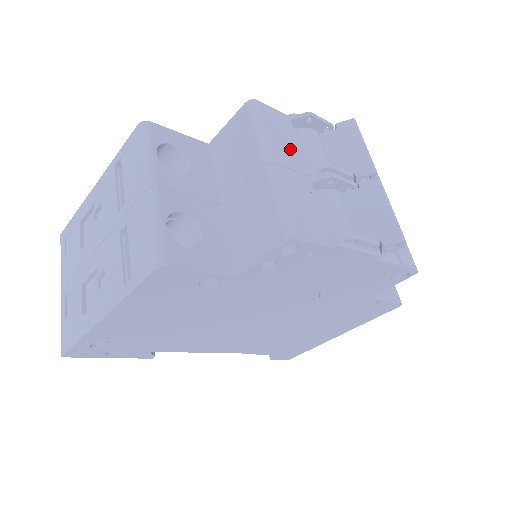
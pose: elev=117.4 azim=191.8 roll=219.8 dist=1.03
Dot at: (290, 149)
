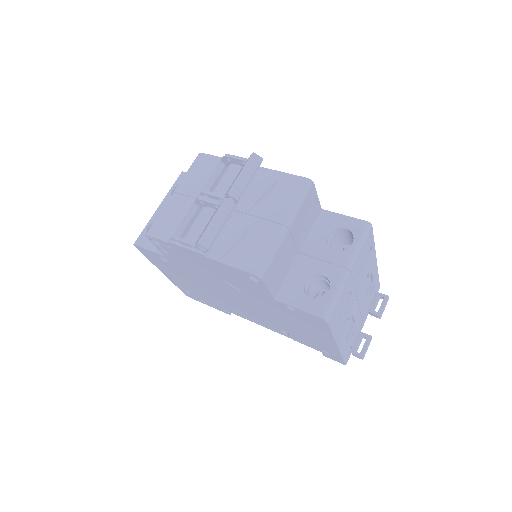
Dot at: (199, 182)
